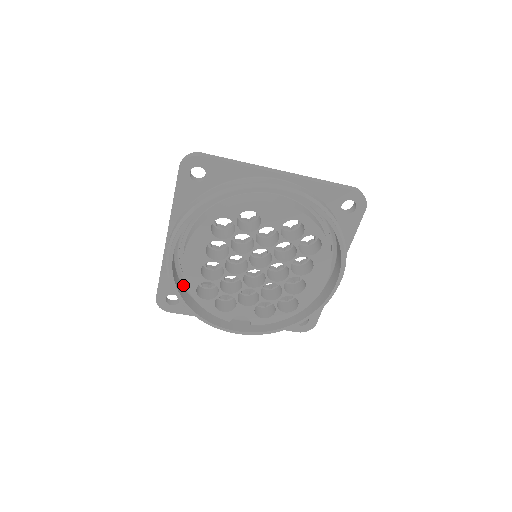
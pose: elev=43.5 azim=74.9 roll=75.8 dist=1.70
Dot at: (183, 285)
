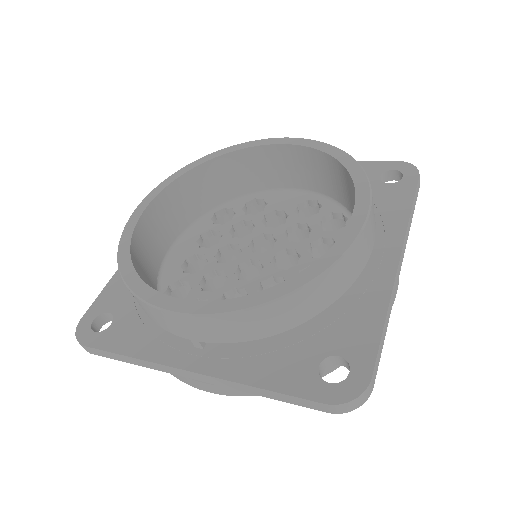
Dot at: occluded
